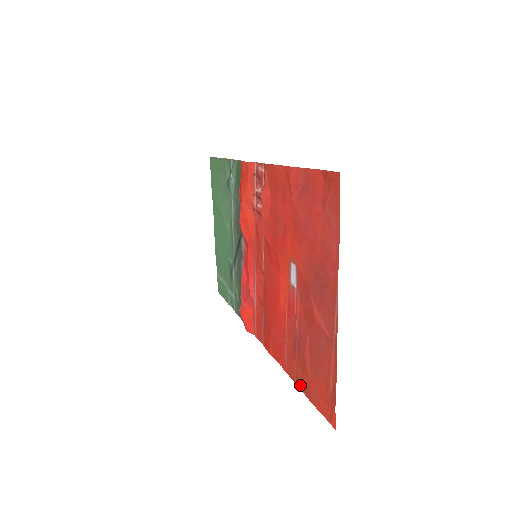
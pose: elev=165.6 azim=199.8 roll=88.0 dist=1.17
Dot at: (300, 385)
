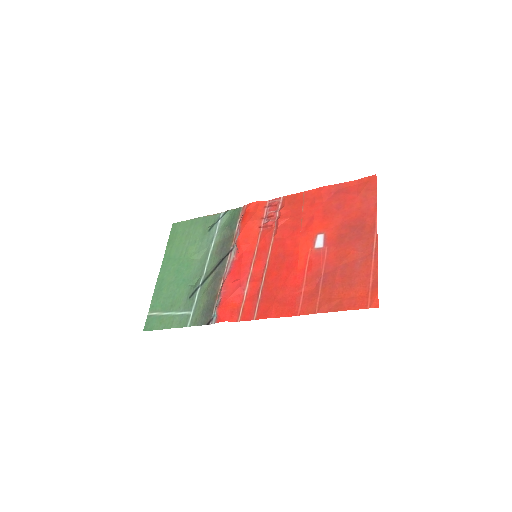
Dot at: (325, 309)
